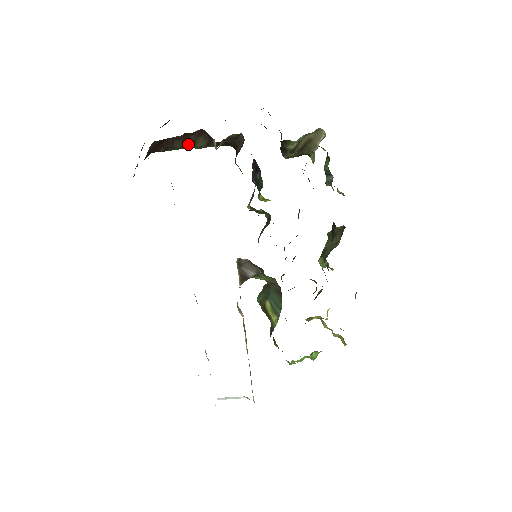
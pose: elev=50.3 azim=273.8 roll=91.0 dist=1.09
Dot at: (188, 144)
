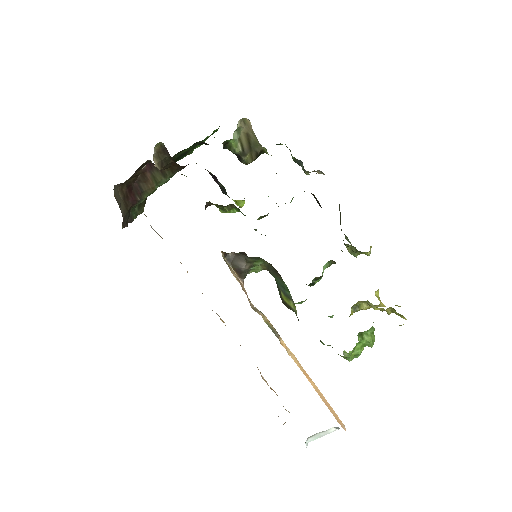
Dot at: (152, 183)
